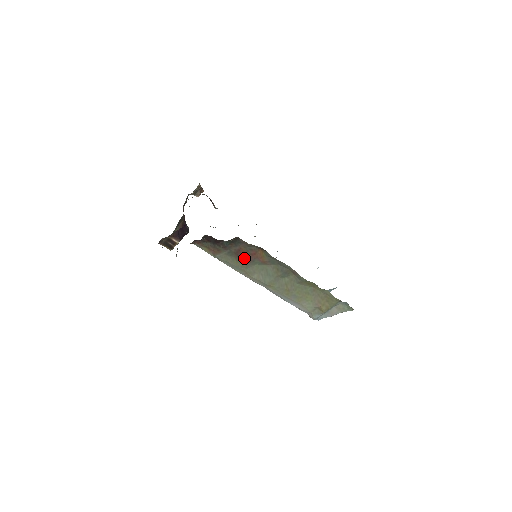
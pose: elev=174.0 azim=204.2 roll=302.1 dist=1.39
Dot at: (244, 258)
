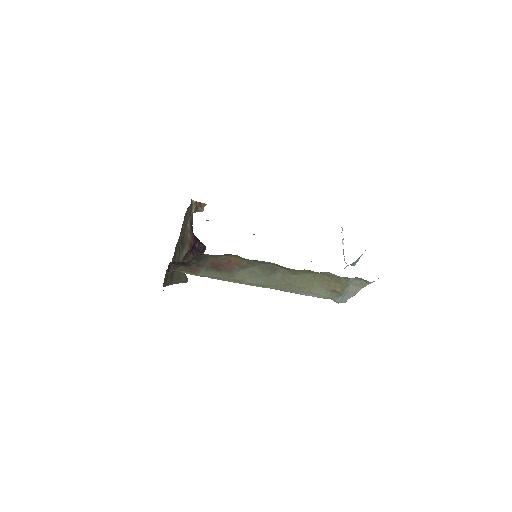
Dot at: (224, 269)
